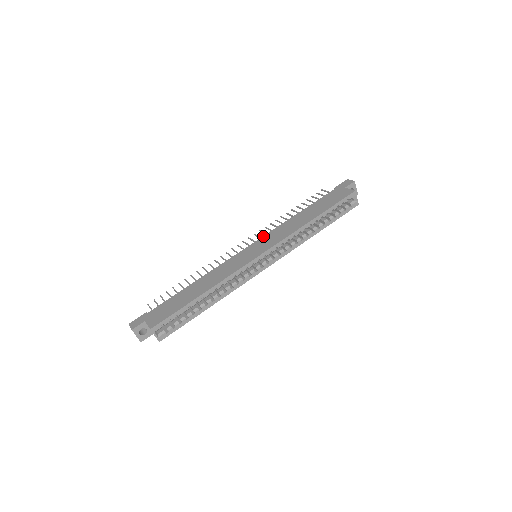
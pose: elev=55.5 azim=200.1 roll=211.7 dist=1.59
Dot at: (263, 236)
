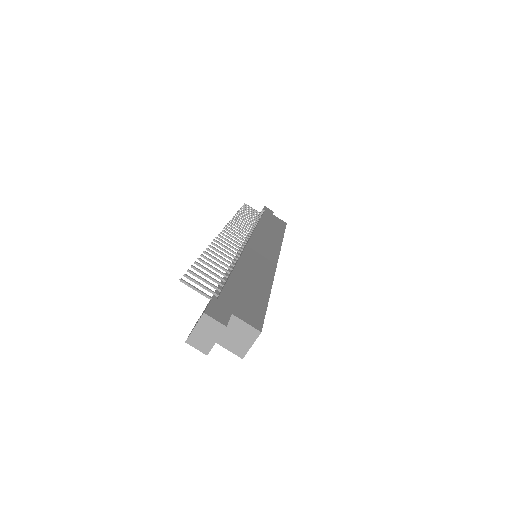
Dot at: (253, 233)
